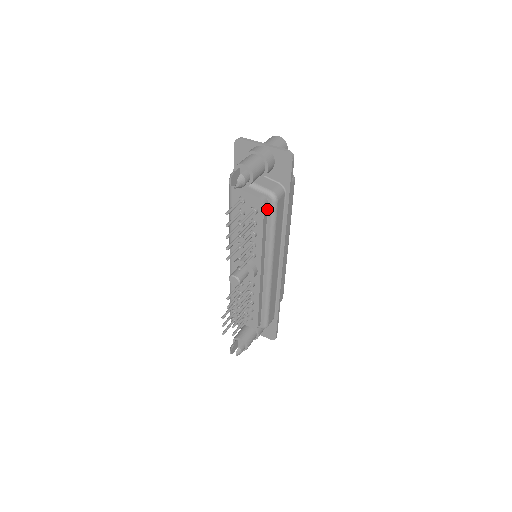
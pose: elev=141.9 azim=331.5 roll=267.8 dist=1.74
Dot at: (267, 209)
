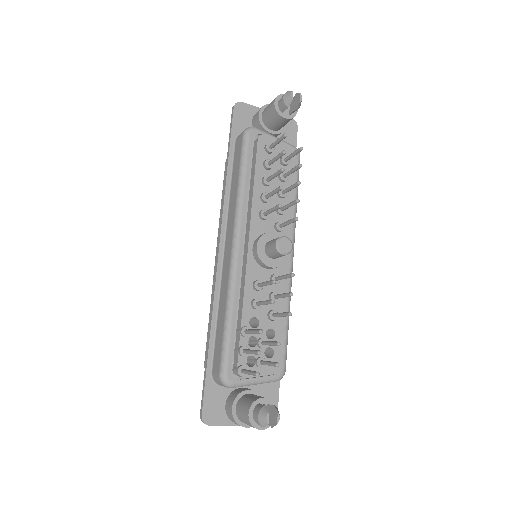
Dot at: occluded
